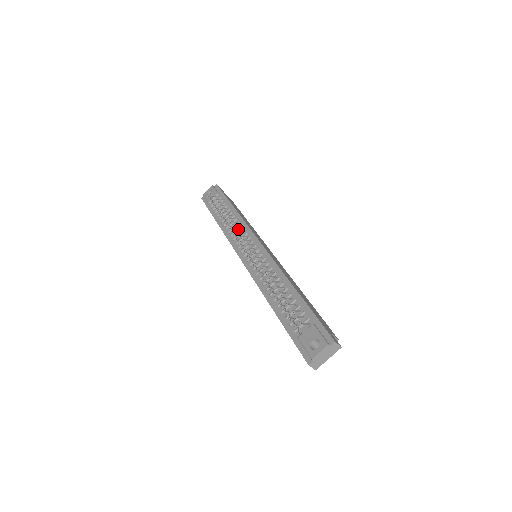
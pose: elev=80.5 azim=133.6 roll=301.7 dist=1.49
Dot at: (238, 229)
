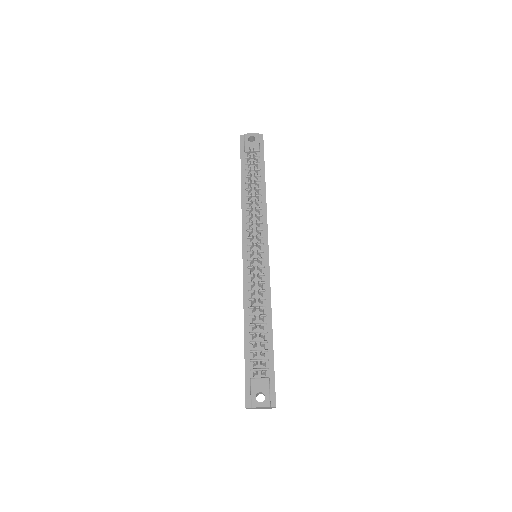
Dot at: (258, 218)
